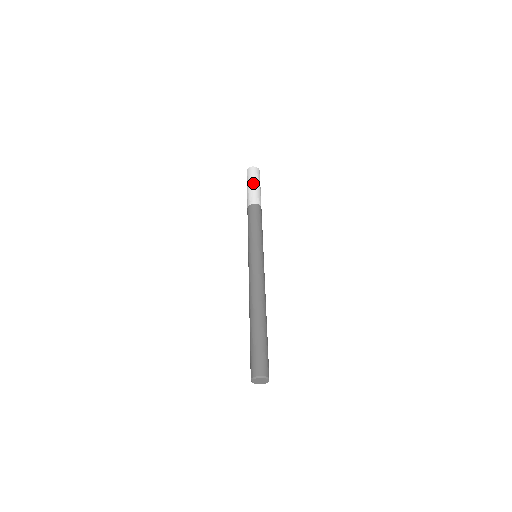
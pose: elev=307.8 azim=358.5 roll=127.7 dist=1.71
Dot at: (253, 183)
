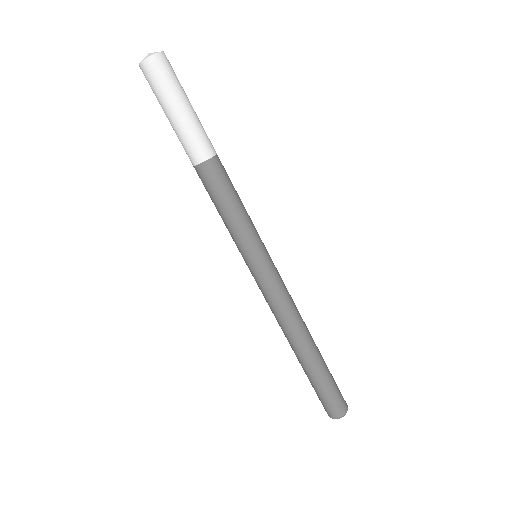
Dot at: (173, 109)
